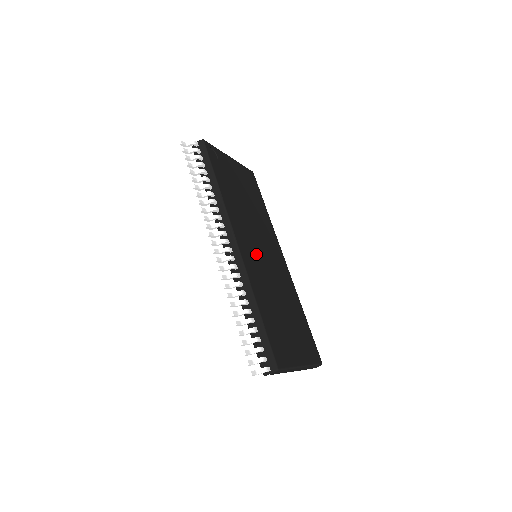
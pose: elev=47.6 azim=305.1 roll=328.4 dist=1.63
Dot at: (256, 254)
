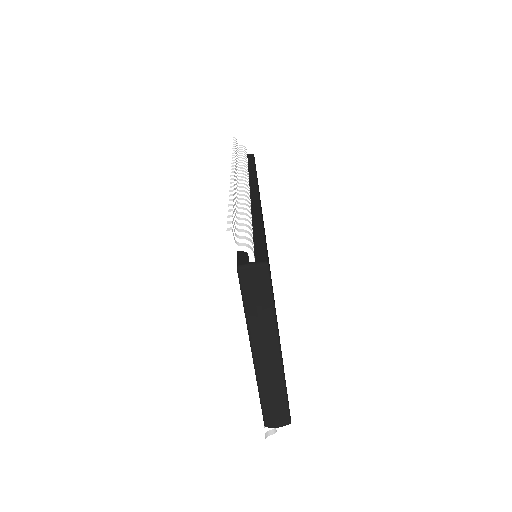
Dot at: occluded
